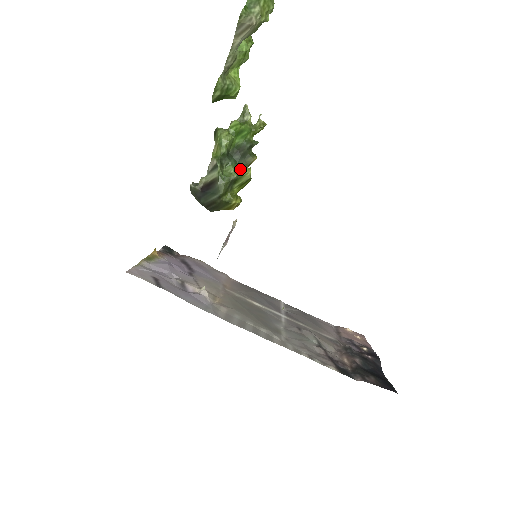
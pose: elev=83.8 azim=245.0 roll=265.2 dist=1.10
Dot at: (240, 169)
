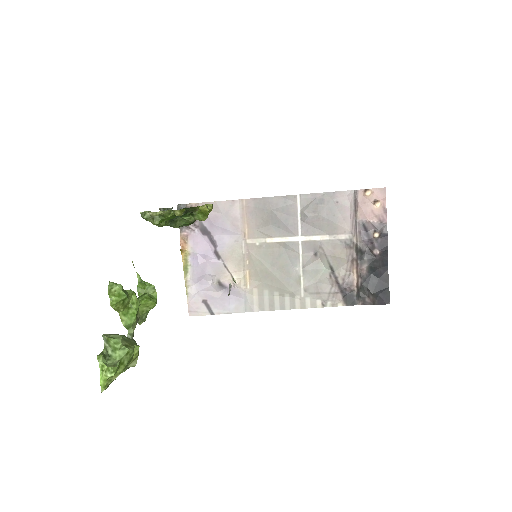
Dot at: (192, 214)
